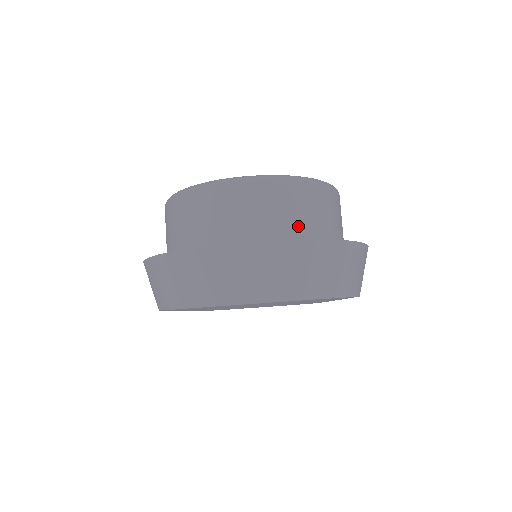
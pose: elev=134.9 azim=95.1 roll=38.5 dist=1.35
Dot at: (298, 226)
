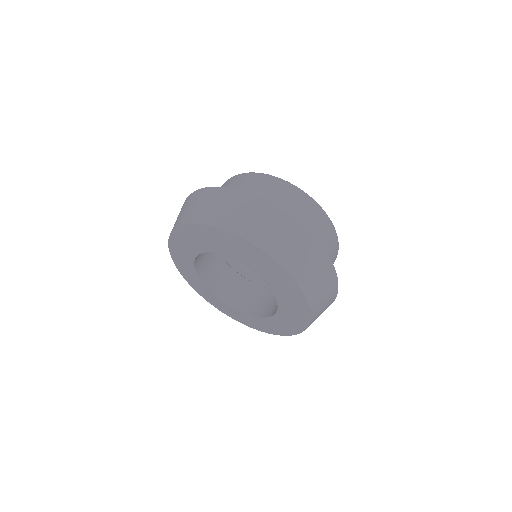
Dot at: occluded
